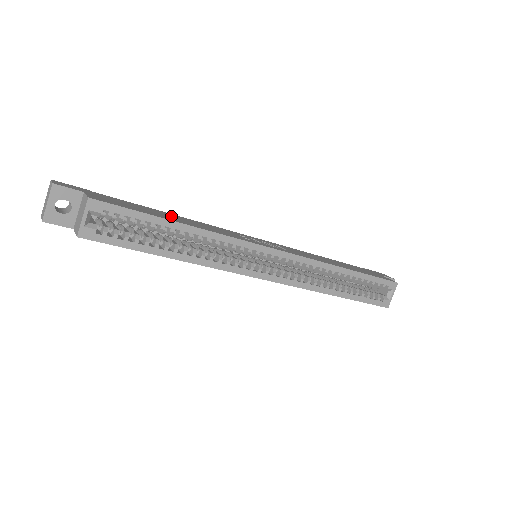
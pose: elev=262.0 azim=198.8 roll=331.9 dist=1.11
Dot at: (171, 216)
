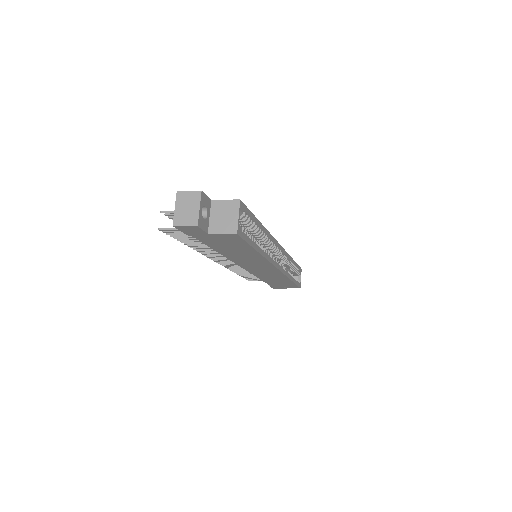
Dot at: occluded
